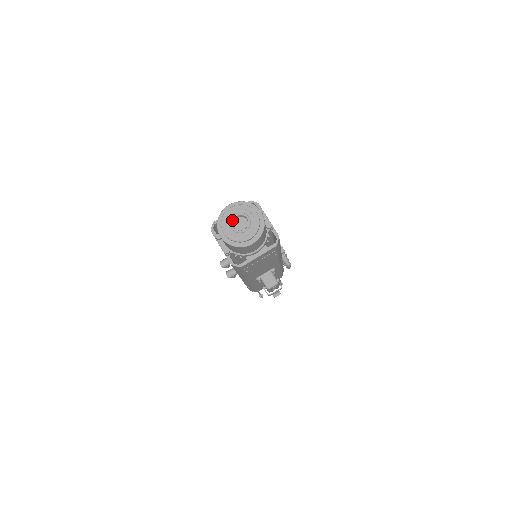
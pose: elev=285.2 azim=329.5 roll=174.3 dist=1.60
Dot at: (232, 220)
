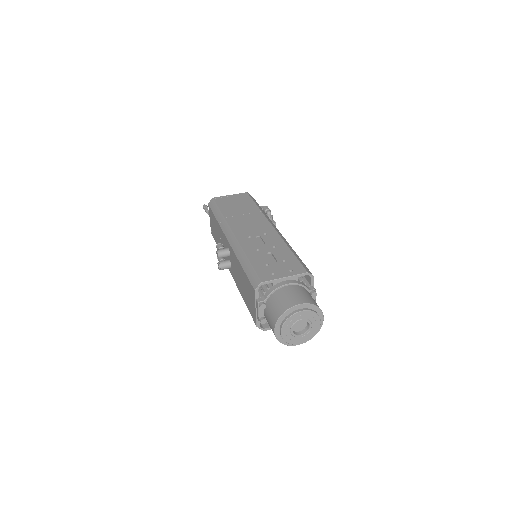
Dot at: (296, 324)
